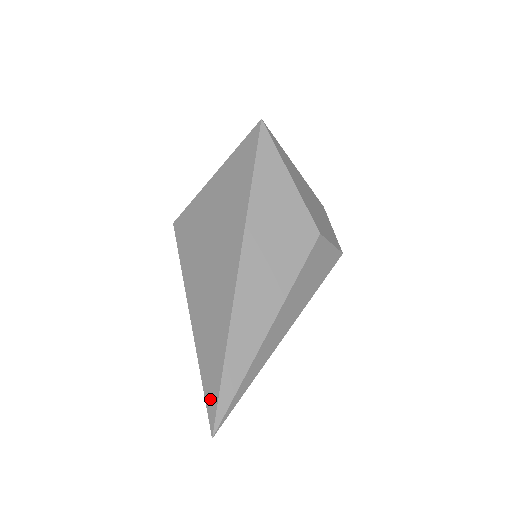
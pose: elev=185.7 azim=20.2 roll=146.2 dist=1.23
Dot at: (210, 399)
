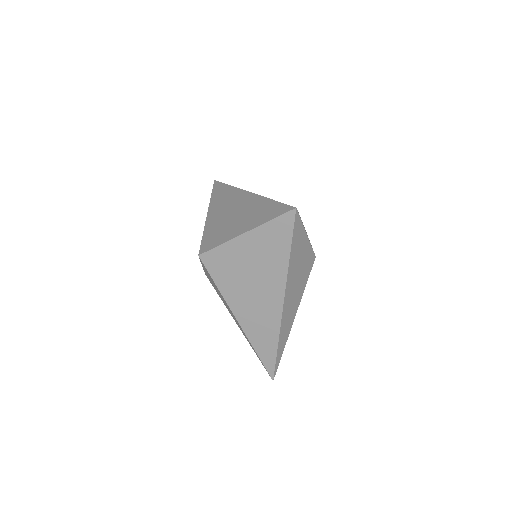
Dot at: (268, 366)
